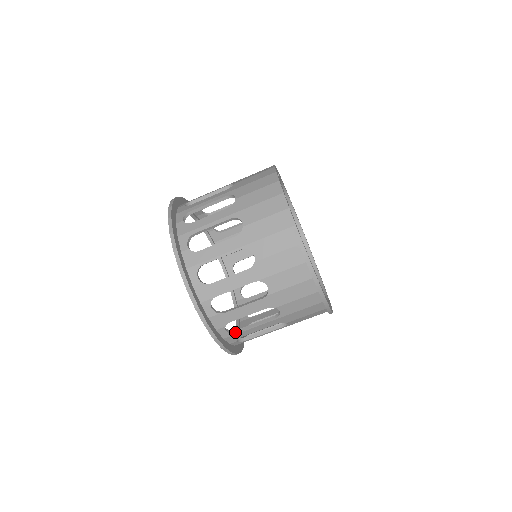
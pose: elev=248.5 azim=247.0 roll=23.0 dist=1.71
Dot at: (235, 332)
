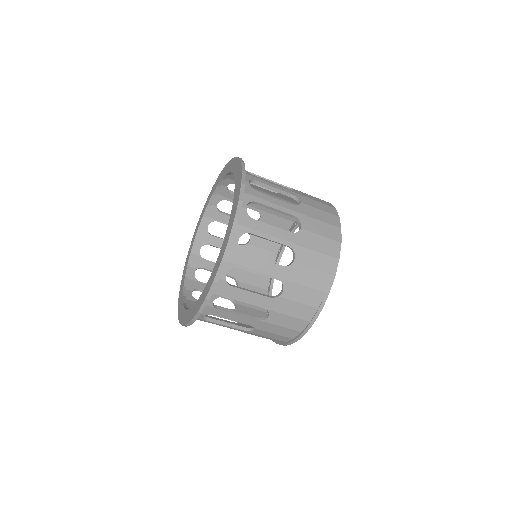
Dot at: (206, 319)
